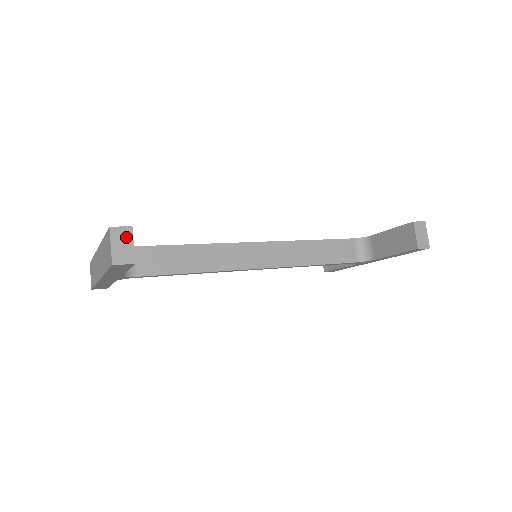
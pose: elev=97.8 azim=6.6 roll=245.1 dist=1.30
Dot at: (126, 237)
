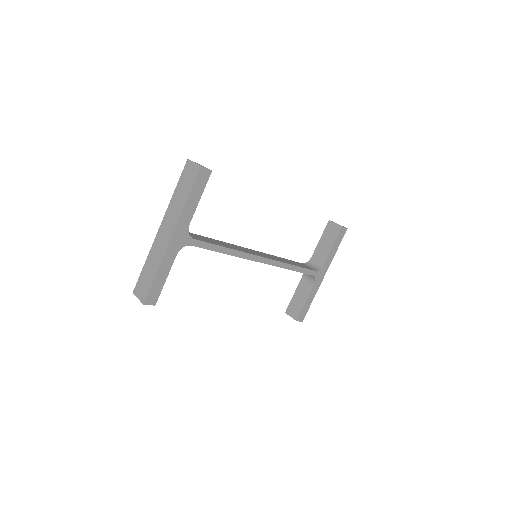
Dot at: (199, 164)
